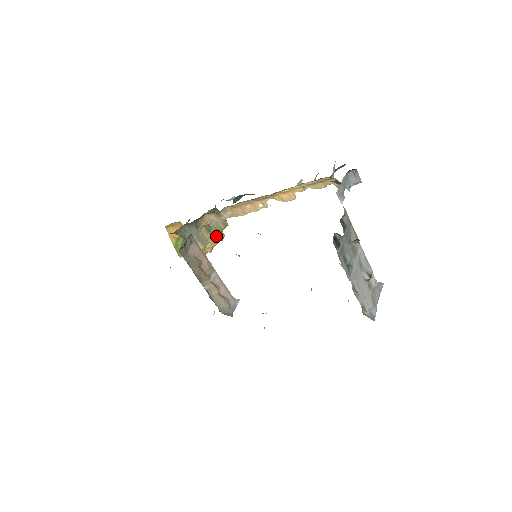
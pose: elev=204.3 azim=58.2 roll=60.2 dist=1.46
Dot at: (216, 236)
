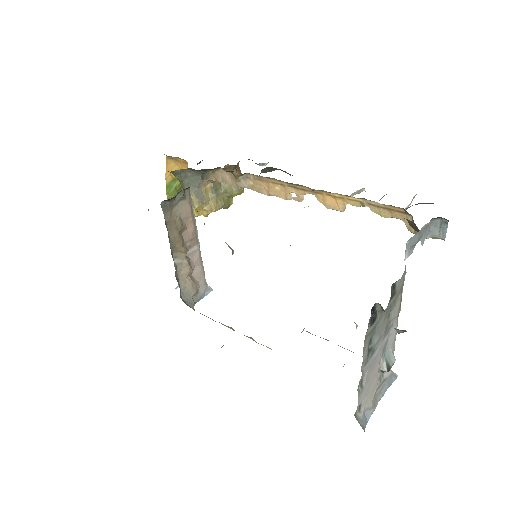
Dot at: (221, 200)
